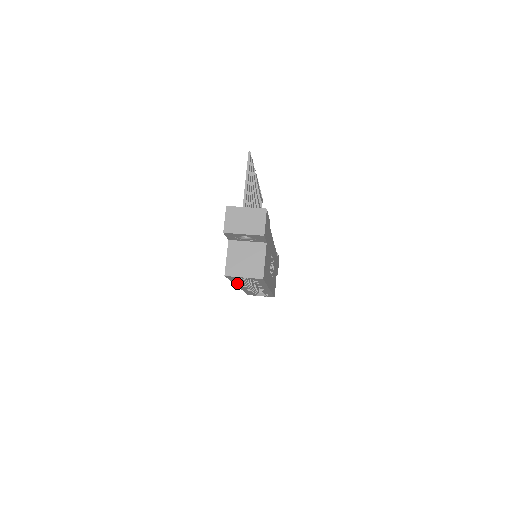
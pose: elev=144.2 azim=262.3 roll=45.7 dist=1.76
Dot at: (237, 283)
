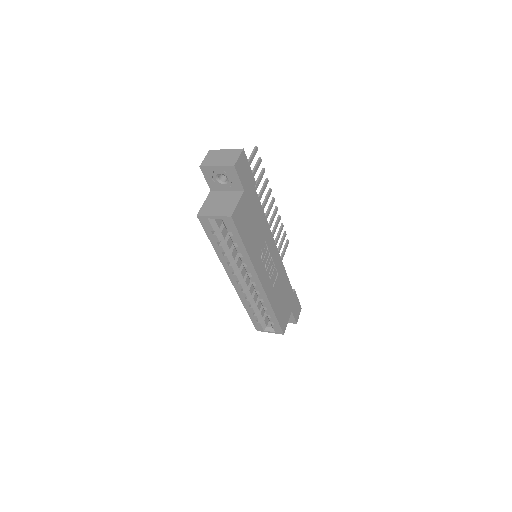
Dot at: (221, 256)
